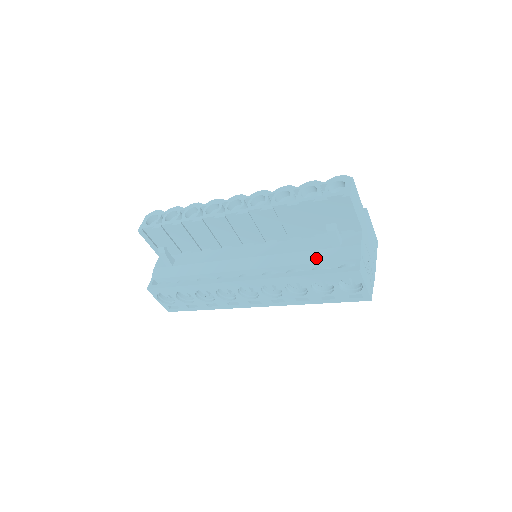
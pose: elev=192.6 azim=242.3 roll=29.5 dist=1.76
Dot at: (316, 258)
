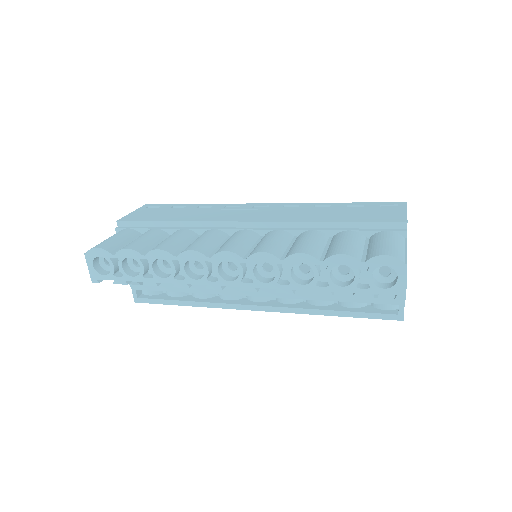
Dot at: (348, 298)
